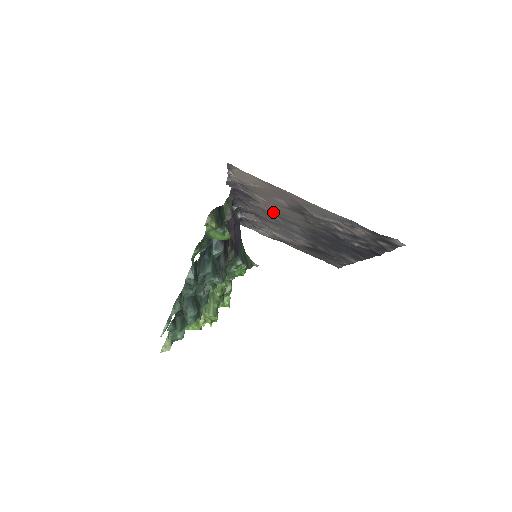
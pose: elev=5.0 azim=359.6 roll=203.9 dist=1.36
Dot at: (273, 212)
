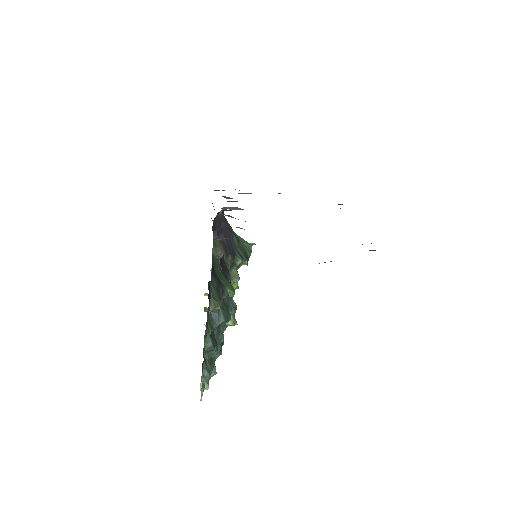
Dot at: occluded
